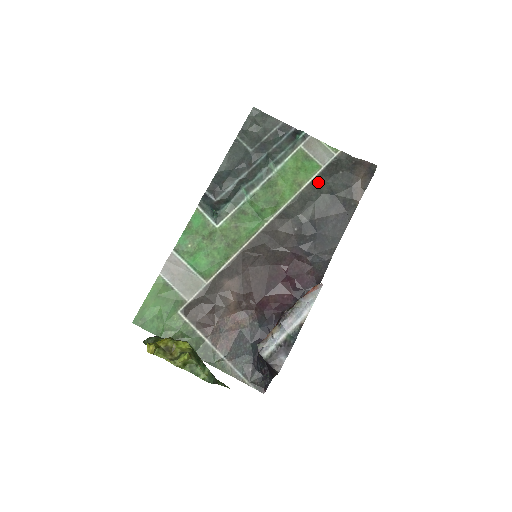
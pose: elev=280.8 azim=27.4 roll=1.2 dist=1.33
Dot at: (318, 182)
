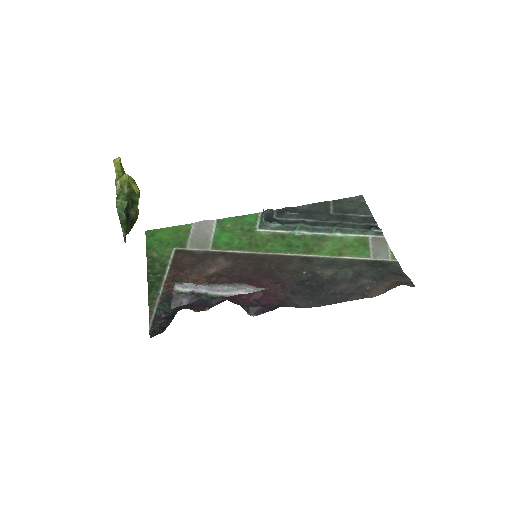
Dot at: (356, 262)
